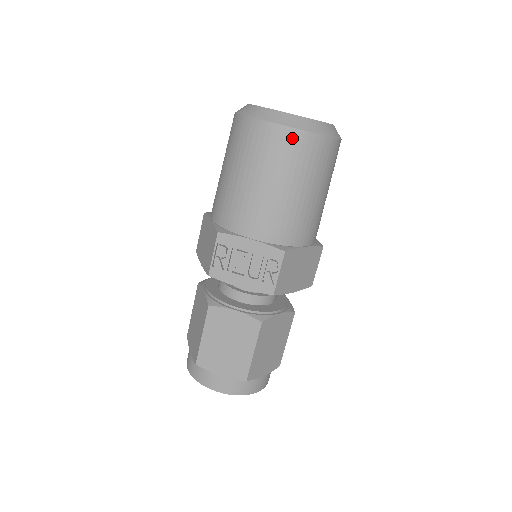
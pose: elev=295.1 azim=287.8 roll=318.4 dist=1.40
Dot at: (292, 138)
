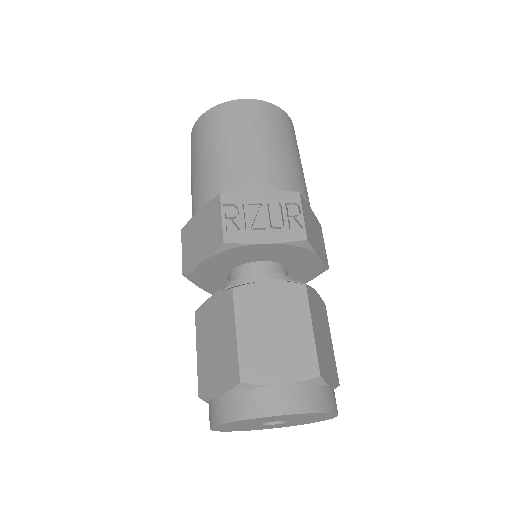
Dot at: (262, 107)
